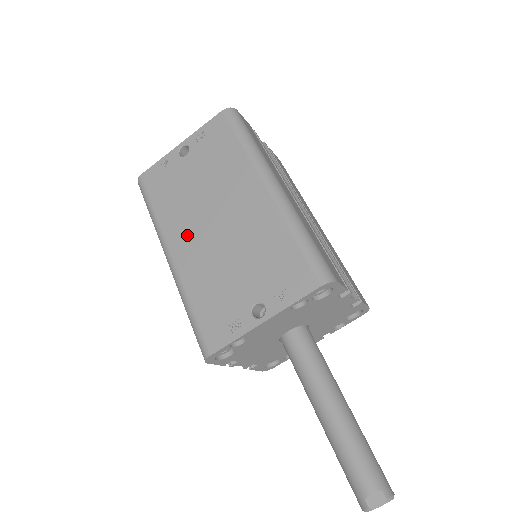
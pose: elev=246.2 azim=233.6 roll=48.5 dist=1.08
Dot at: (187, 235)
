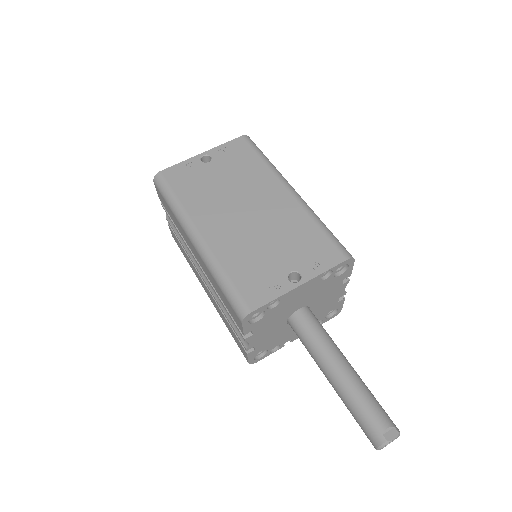
Dot at: (216, 220)
